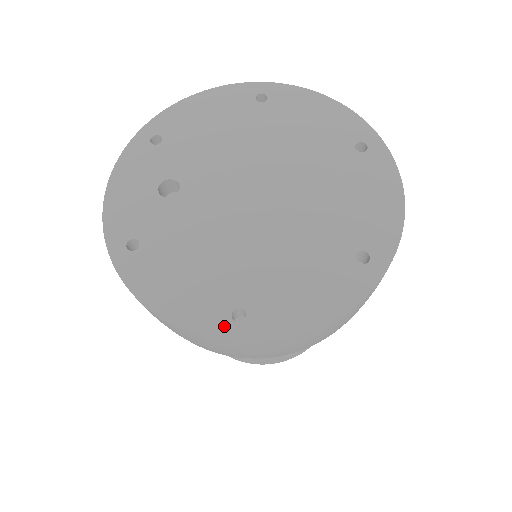
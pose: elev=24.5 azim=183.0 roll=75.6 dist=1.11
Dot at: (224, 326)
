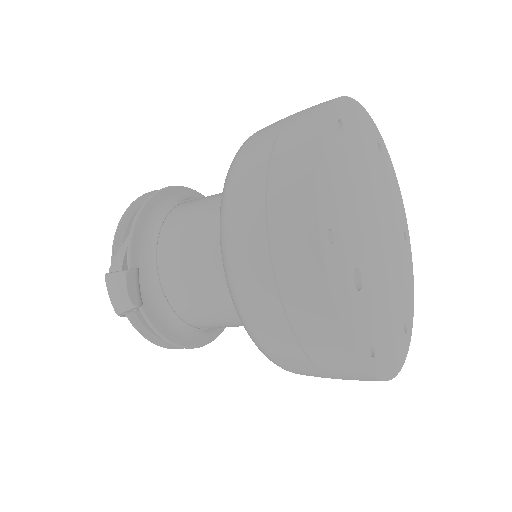
Dot at: (406, 341)
